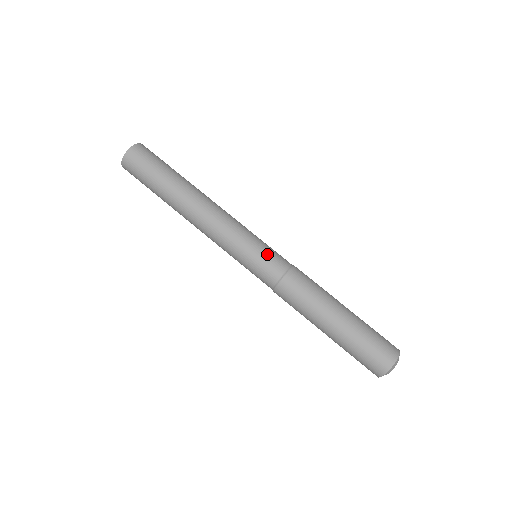
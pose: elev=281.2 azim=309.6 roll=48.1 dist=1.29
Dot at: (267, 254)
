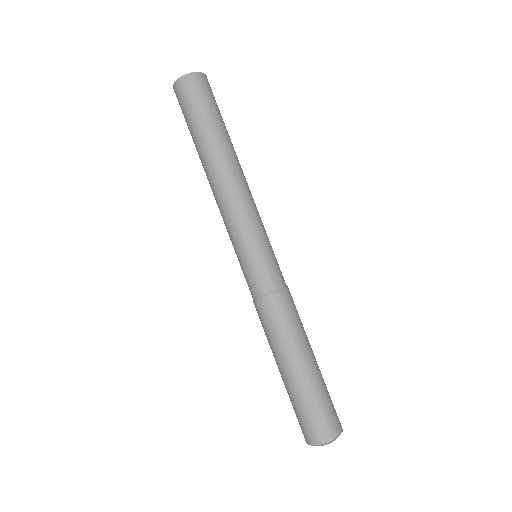
Dot at: (269, 261)
